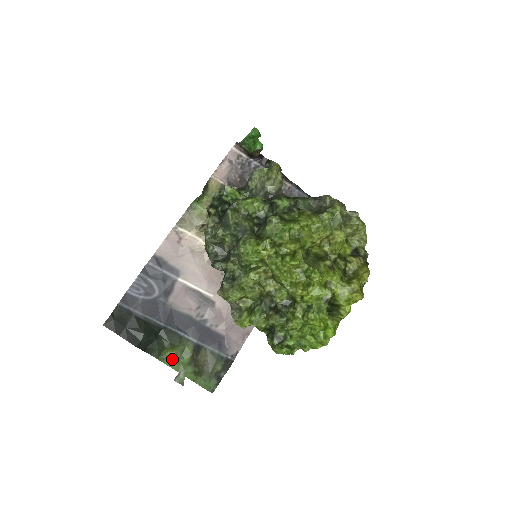
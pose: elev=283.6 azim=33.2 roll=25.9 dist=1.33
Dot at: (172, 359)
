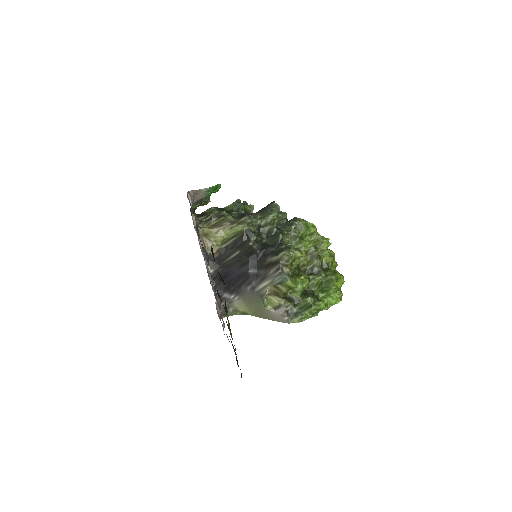
Dot at: (229, 324)
